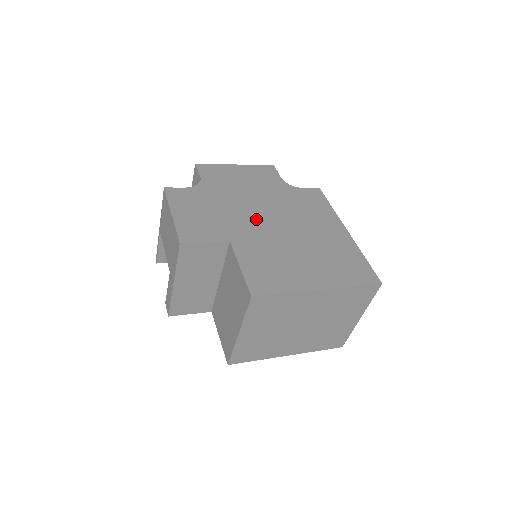
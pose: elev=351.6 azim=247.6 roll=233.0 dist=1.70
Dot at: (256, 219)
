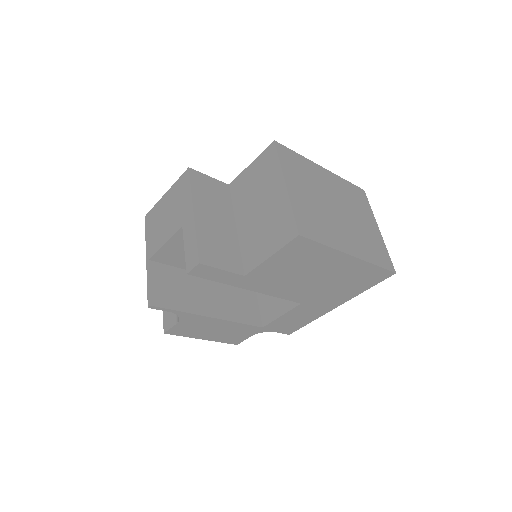
Dot at: occluded
